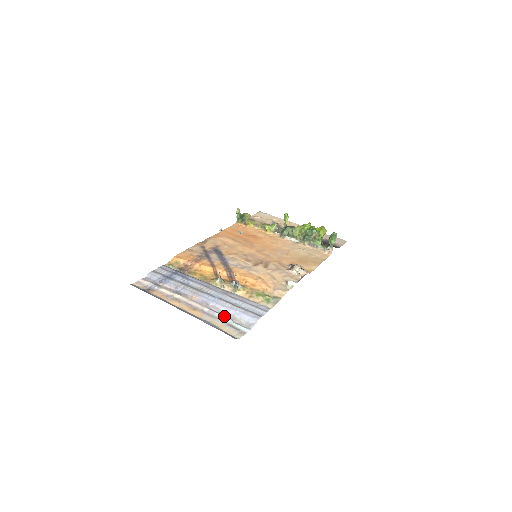
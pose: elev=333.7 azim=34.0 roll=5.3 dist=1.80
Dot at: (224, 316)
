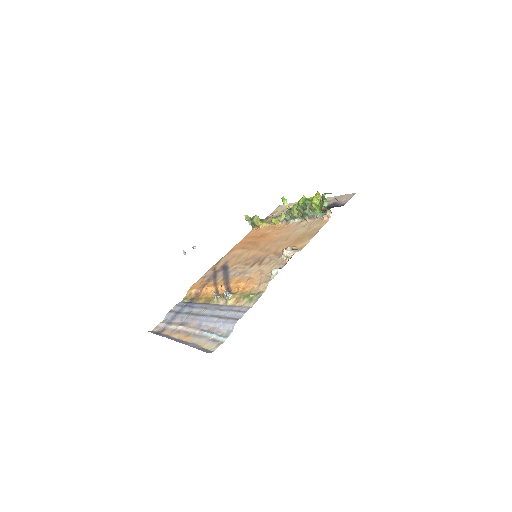
Dot at: (209, 332)
